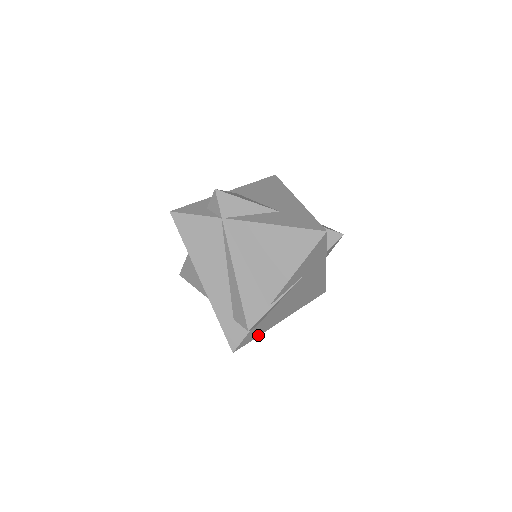
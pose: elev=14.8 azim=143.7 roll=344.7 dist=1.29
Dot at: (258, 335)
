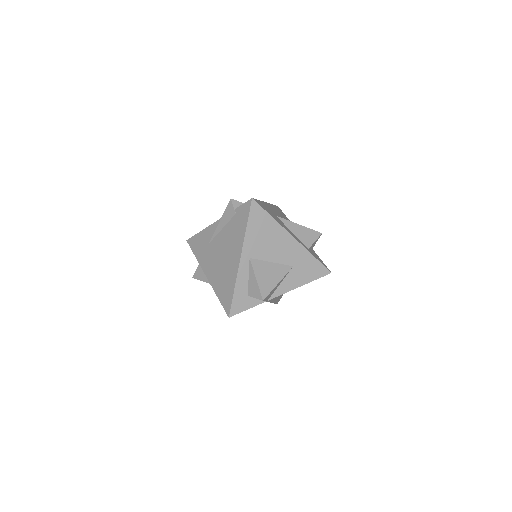
Dot at: occluded
